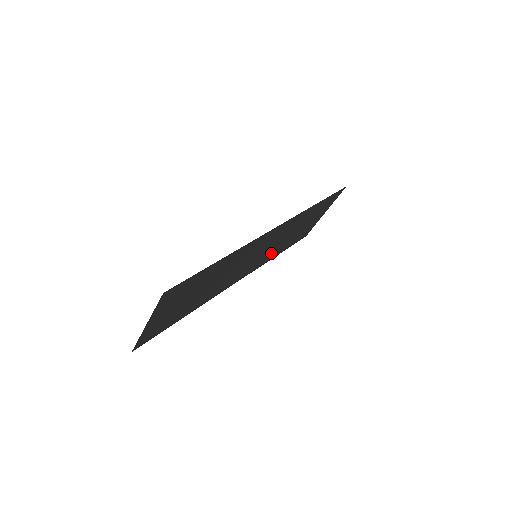
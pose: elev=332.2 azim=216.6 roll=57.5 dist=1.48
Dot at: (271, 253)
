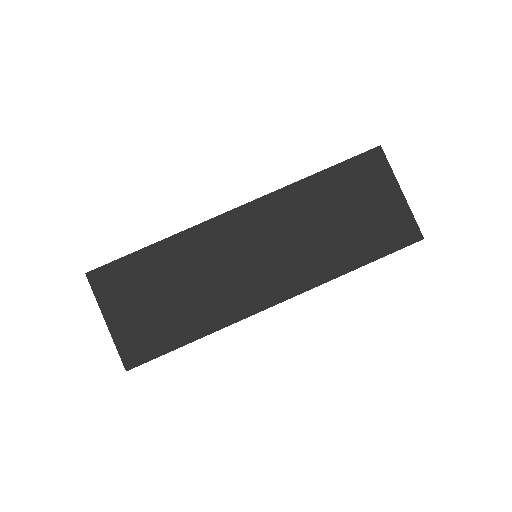
Dot at: (293, 210)
